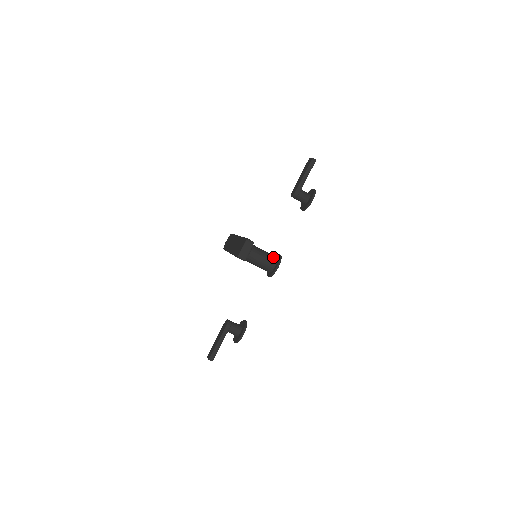
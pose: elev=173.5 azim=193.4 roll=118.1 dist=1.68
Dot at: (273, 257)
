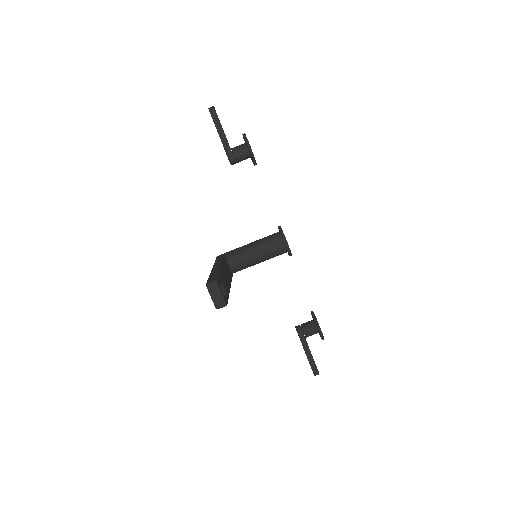
Dot at: (274, 237)
